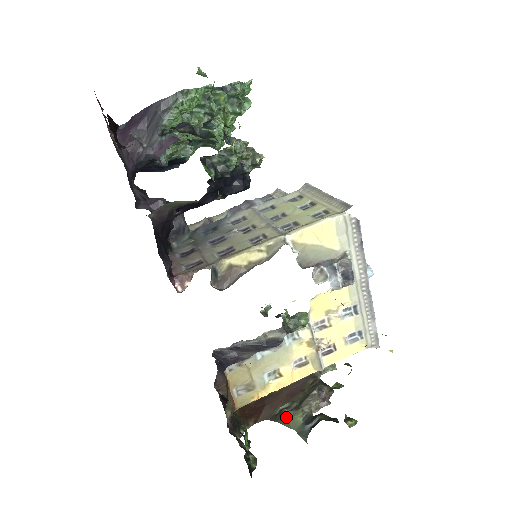
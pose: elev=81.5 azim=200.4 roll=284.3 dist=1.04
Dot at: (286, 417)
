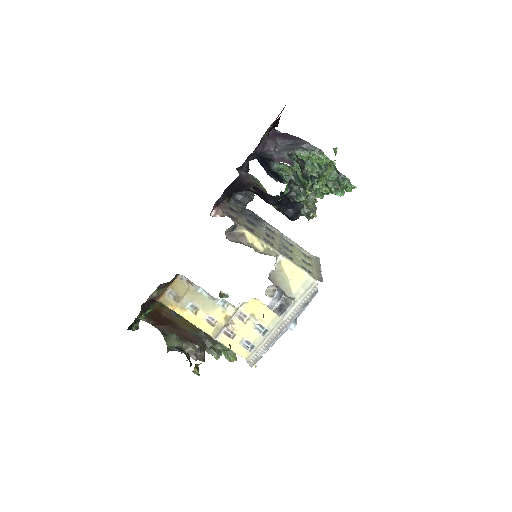
Dot at: (171, 337)
